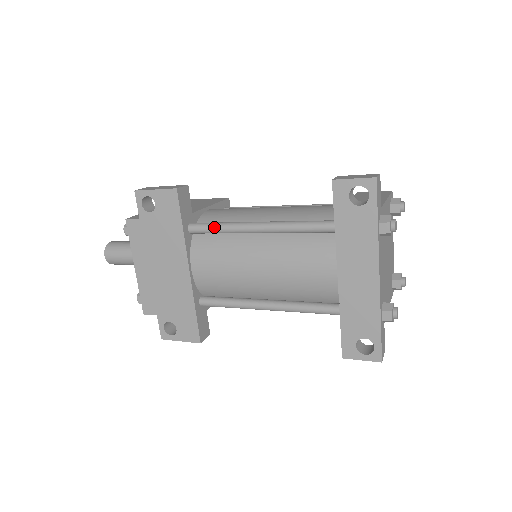
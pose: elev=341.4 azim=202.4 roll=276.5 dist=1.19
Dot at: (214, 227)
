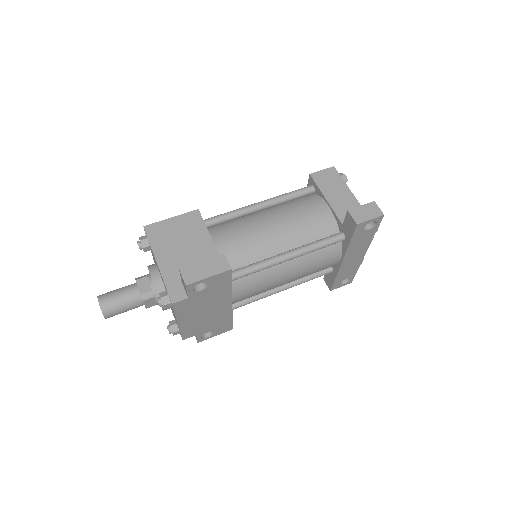
Dot at: (253, 272)
